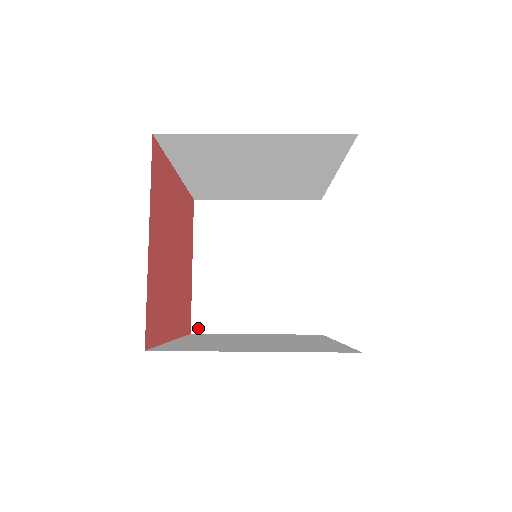
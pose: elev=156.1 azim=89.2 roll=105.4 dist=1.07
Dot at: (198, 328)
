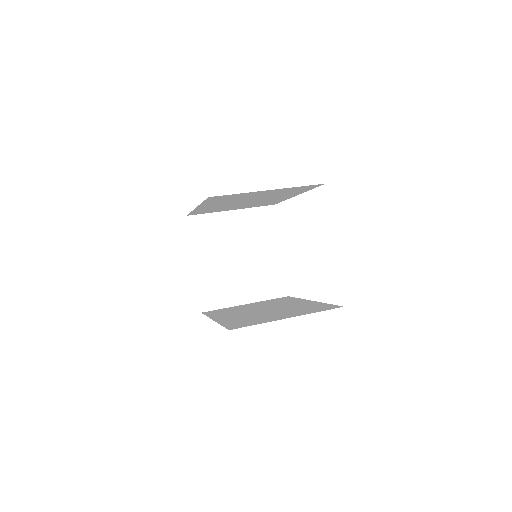
Dot at: (206, 308)
